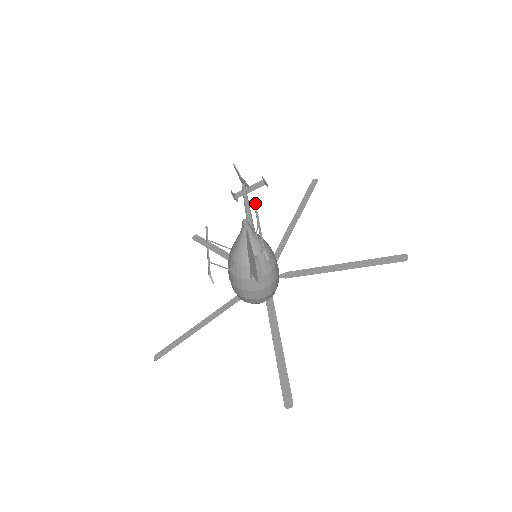
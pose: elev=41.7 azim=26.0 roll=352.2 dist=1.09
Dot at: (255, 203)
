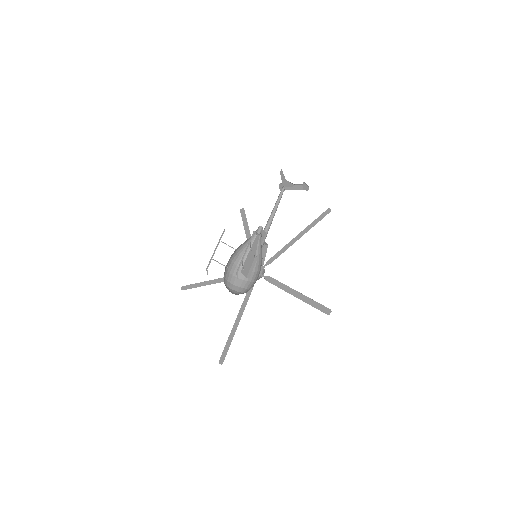
Dot at: occluded
